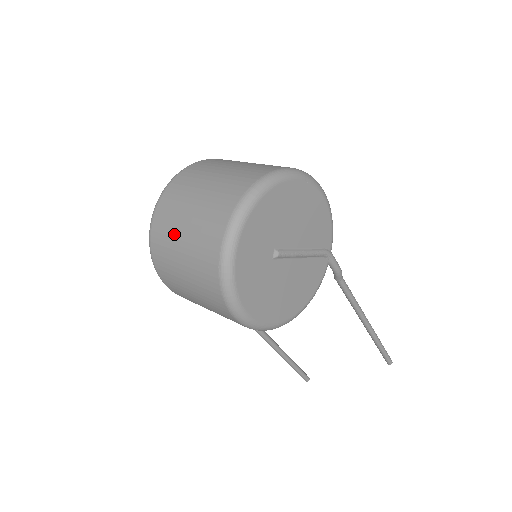
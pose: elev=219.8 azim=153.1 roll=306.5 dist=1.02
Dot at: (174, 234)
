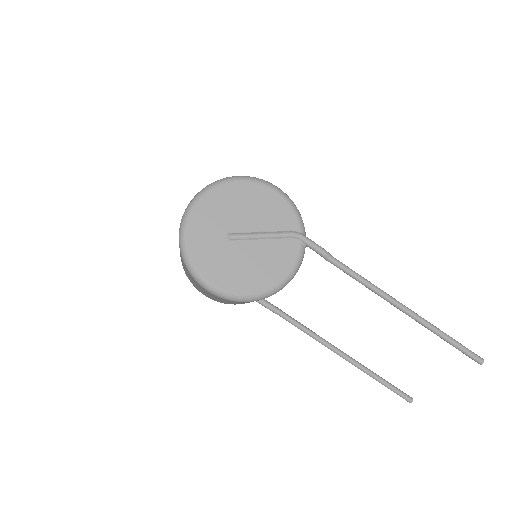
Dot at: occluded
